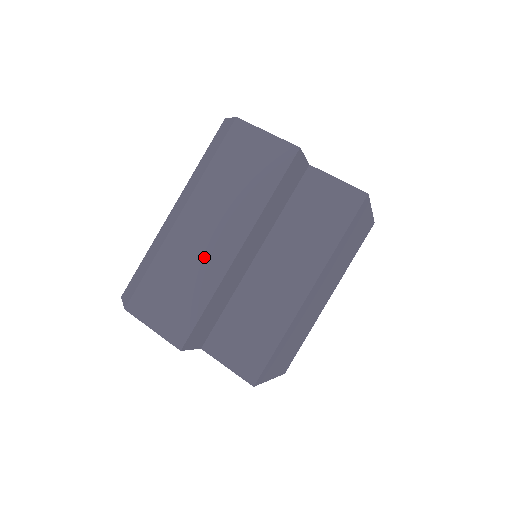
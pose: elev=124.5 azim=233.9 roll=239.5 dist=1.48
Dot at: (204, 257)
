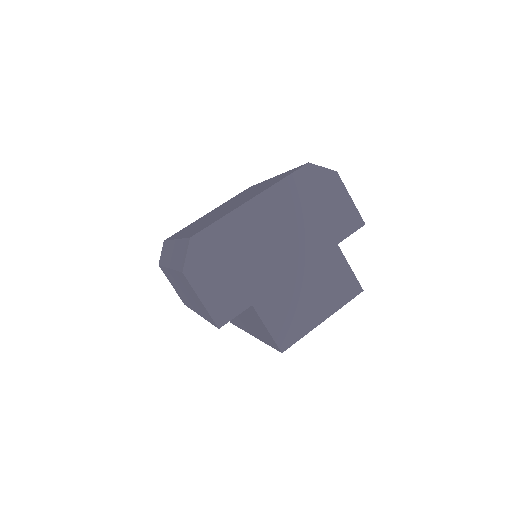
Dot at: (184, 296)
